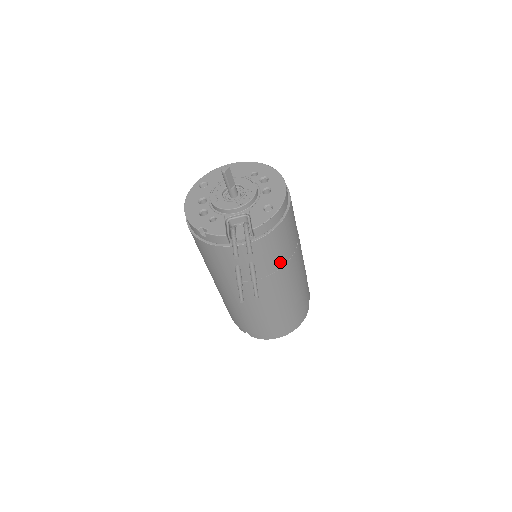
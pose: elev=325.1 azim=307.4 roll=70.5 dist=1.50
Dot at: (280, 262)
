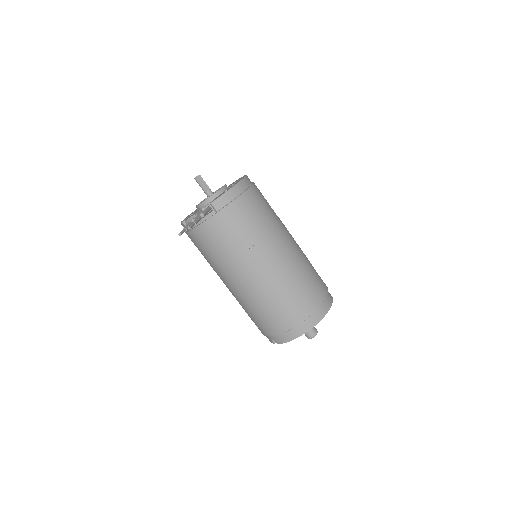
Dot at: (253, 237)
